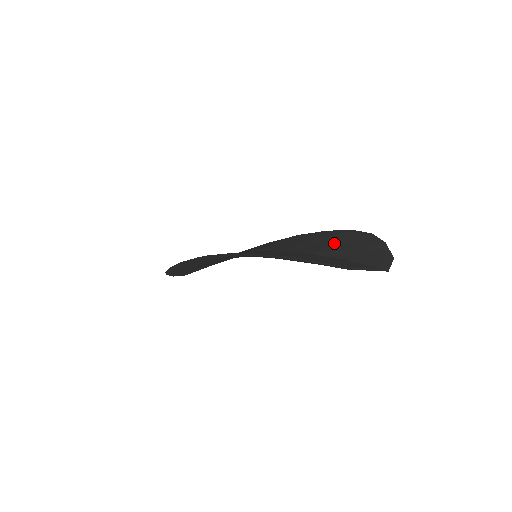
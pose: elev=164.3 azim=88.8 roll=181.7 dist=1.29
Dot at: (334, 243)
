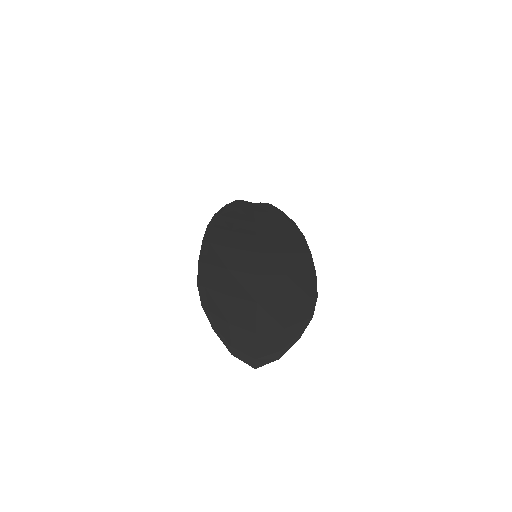
Dot at: (285, 301)
